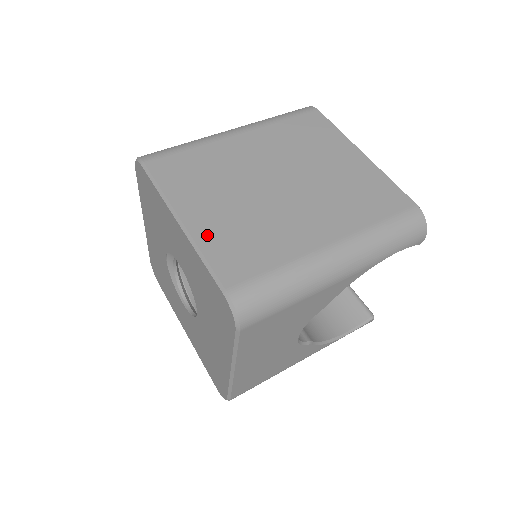
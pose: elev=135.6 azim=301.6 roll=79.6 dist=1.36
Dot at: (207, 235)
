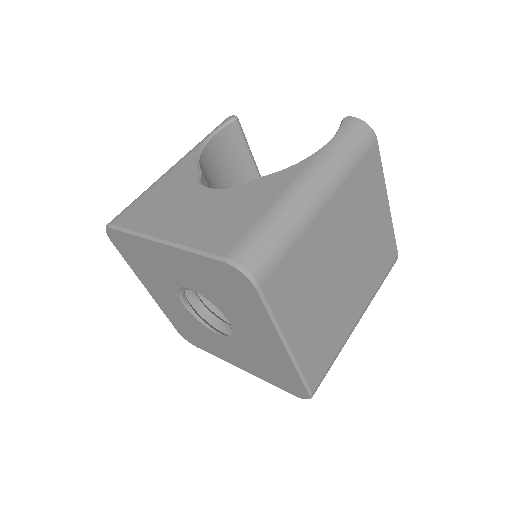
Dot at: (304, 352)
